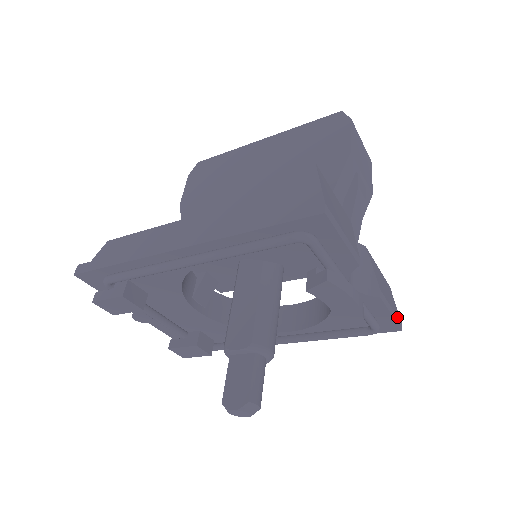
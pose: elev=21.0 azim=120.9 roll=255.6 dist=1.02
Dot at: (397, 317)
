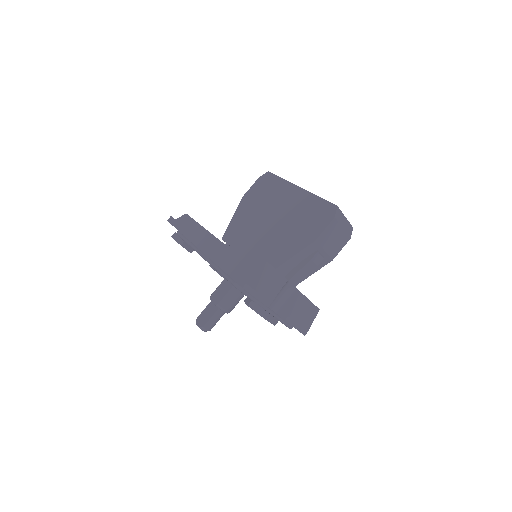
Dot at: (303, 329)
